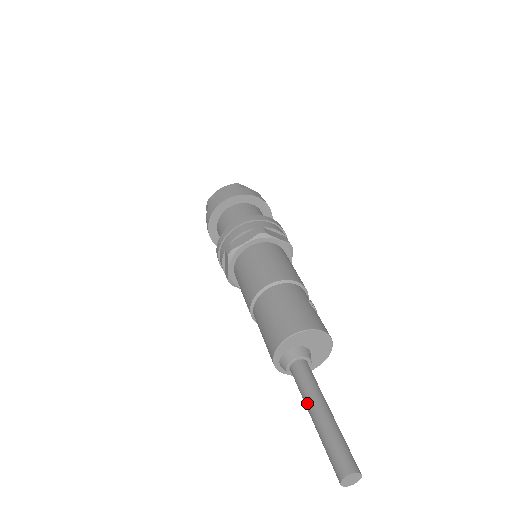
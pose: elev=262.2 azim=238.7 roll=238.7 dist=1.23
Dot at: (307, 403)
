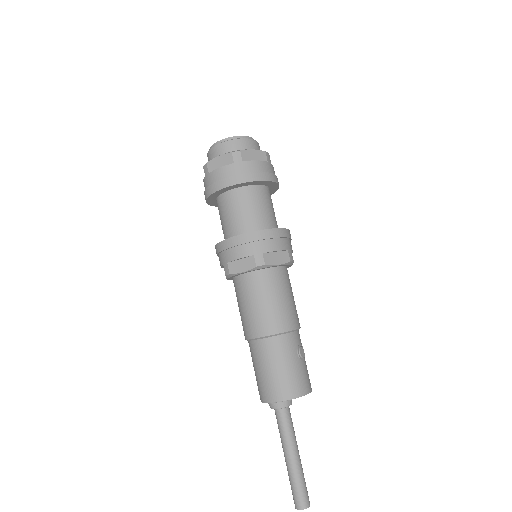
Dot at: (282, 446)
